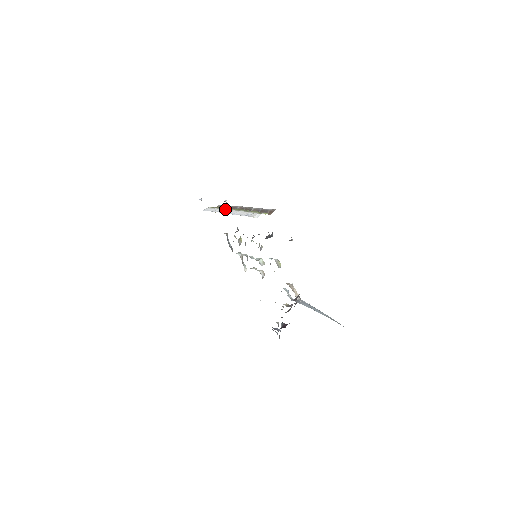
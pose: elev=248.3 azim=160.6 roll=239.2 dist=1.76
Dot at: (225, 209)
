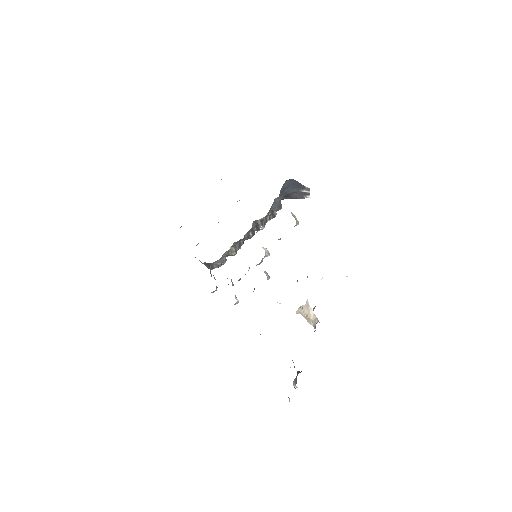
Dot at: occluded
